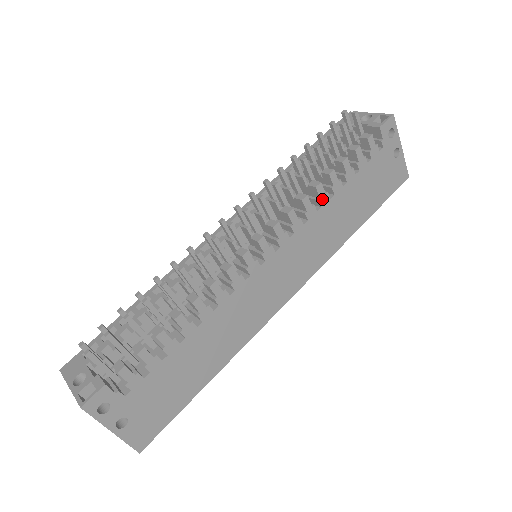
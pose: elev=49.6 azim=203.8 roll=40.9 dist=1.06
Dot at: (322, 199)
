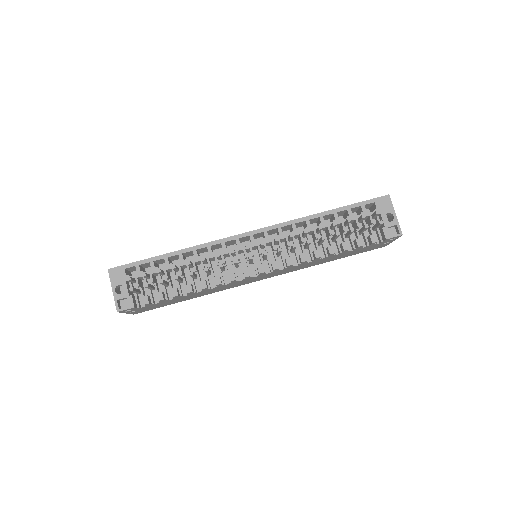
Dot at: (316, 260)
